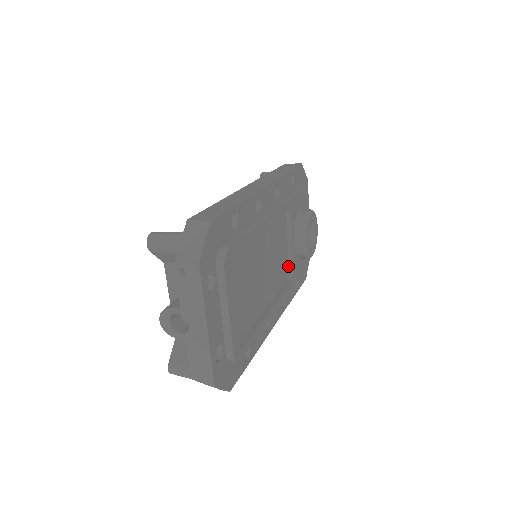
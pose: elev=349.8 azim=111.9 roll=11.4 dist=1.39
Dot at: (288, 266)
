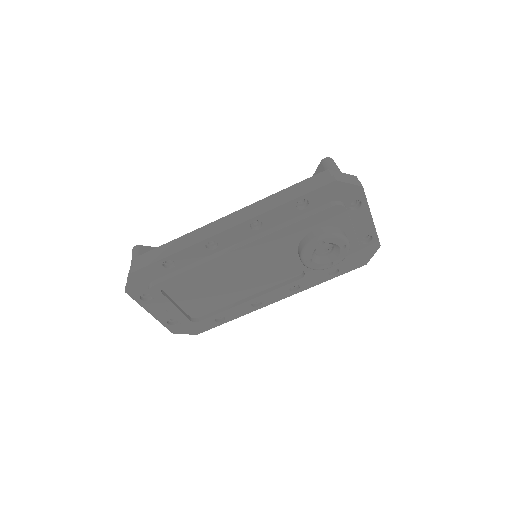
Dot at: occluded
